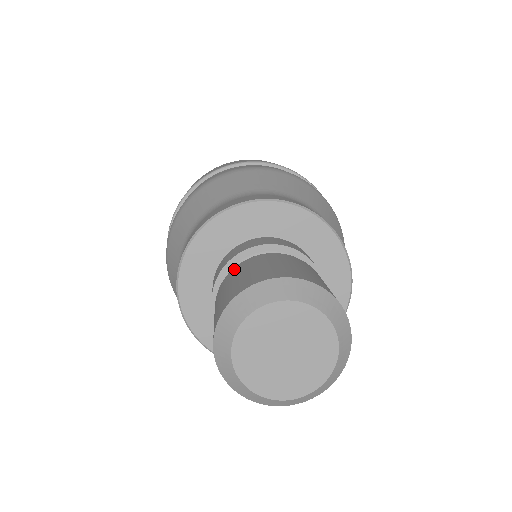
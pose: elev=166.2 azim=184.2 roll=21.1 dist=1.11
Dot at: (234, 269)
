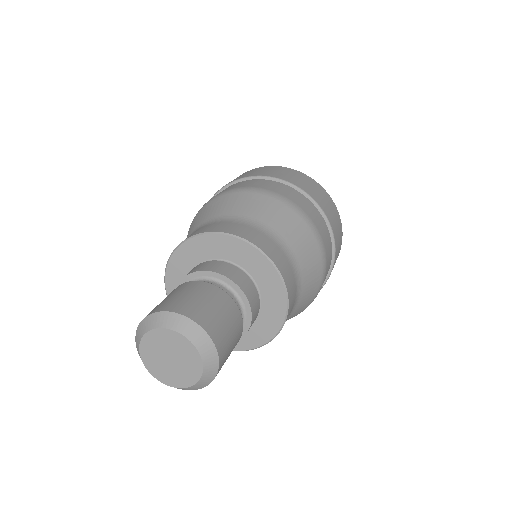
Dot at: occluded
